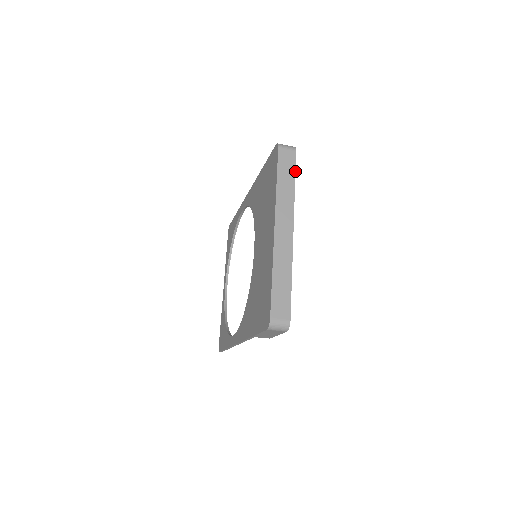
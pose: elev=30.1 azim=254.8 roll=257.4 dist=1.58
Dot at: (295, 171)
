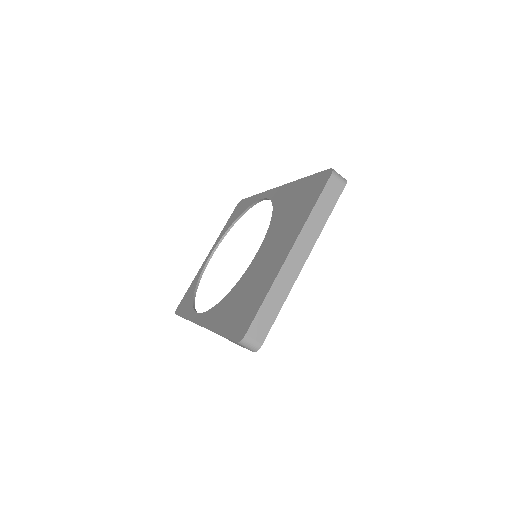
Dot at: occluded
